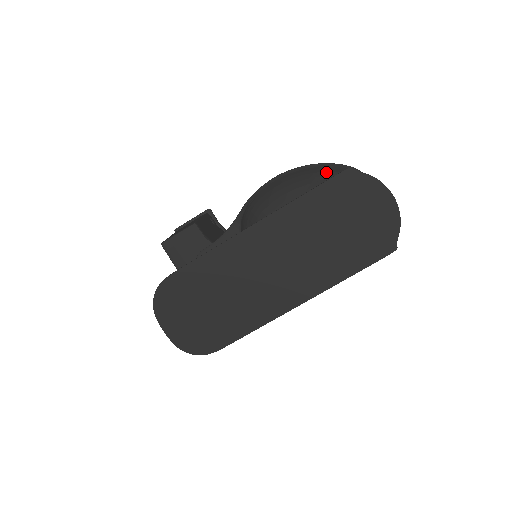
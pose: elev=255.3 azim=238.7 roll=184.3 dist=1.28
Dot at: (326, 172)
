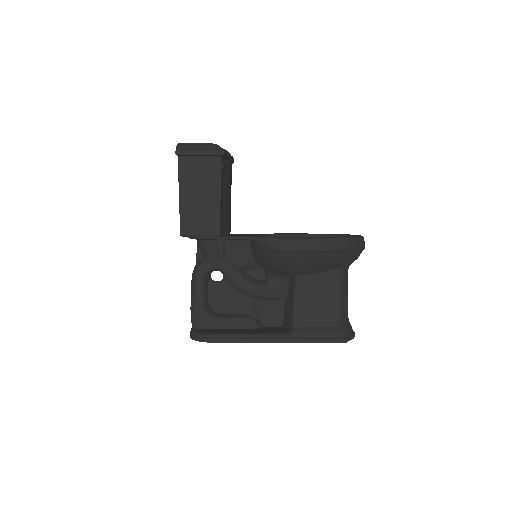
Dot at: (342, 261)
